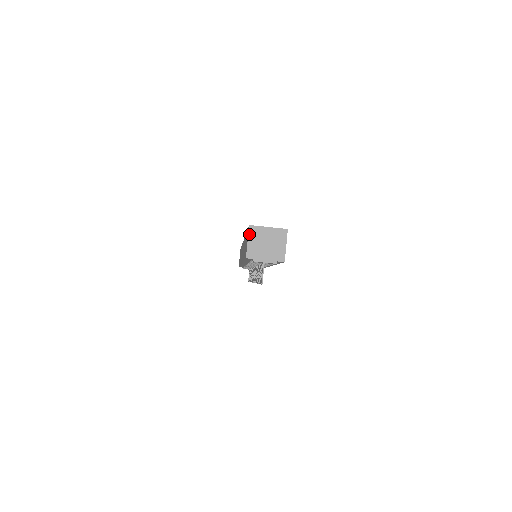
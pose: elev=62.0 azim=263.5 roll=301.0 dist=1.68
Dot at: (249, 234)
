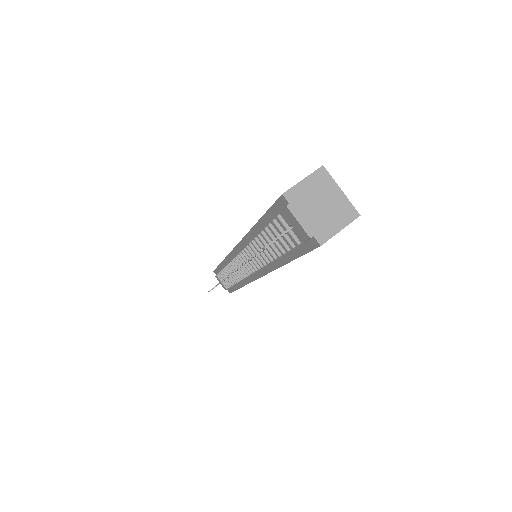
Dot at: (313, 174)
